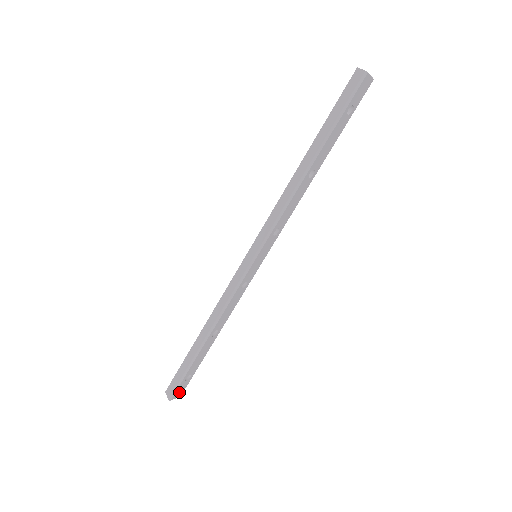
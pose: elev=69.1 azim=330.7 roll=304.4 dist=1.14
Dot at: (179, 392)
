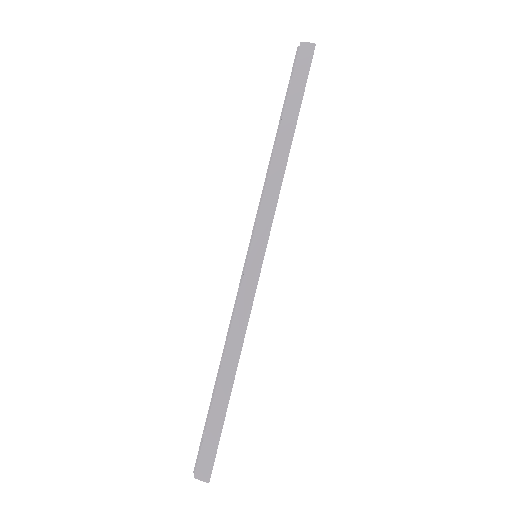
Dot at: occluded
